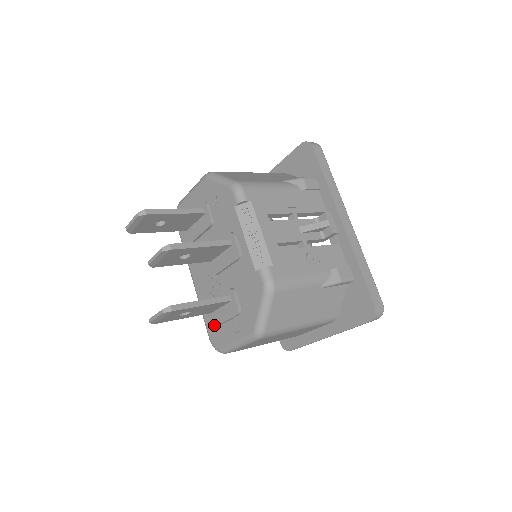
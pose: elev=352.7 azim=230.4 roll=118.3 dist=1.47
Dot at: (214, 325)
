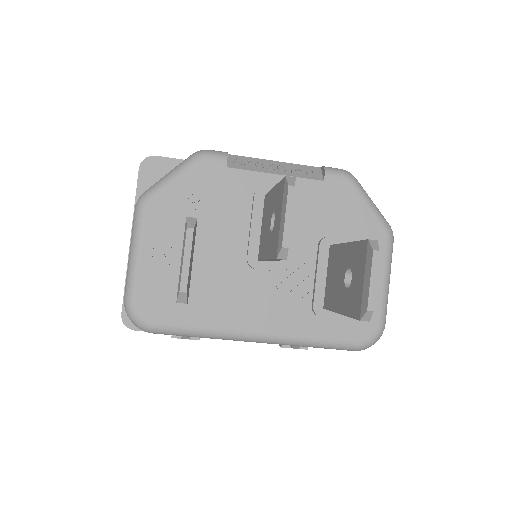
Dot at: occluded
